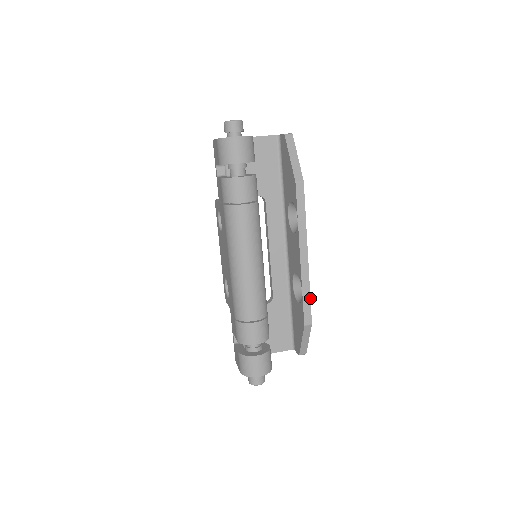
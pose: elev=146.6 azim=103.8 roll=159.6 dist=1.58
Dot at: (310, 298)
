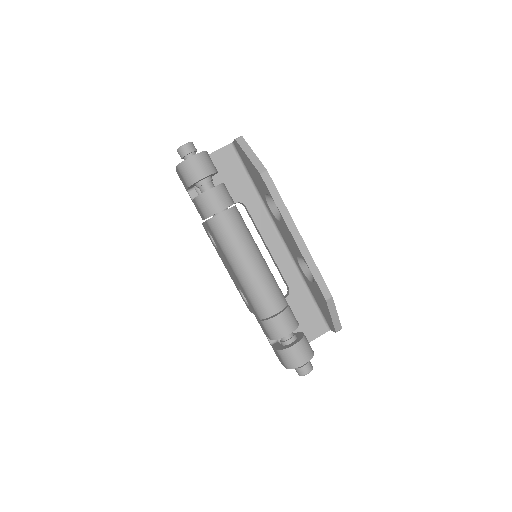
Dot at: (320, 273)
